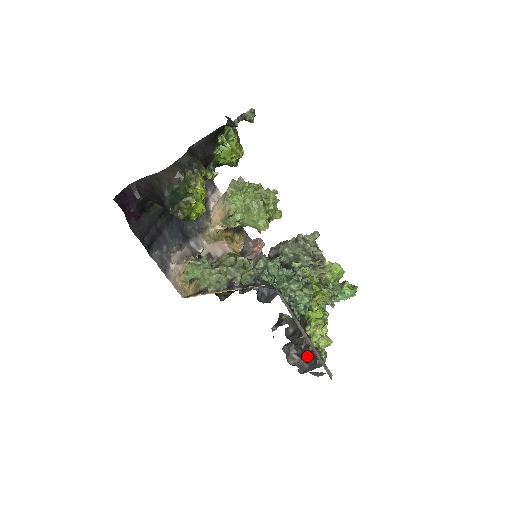
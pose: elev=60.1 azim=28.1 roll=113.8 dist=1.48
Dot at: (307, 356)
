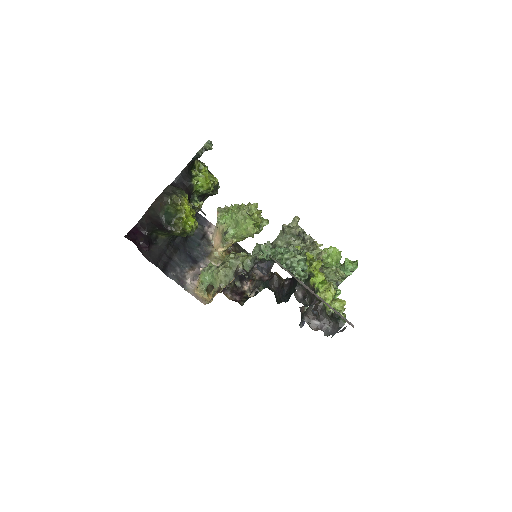
Dot at: (326, 318)
